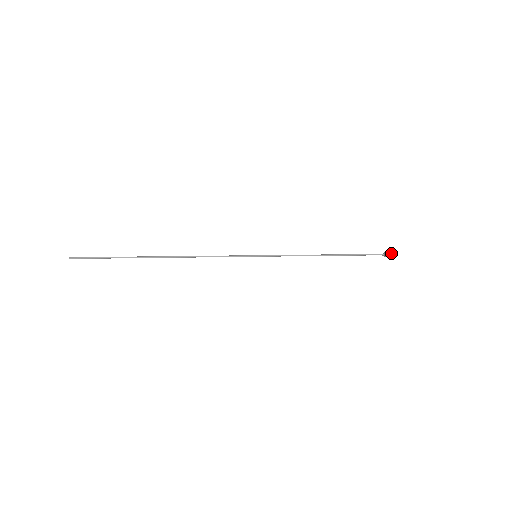
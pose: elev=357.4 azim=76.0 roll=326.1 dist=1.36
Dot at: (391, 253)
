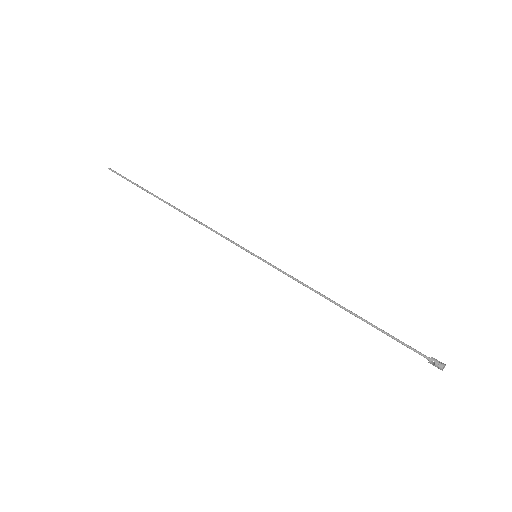
Dot at: (440, 367)
